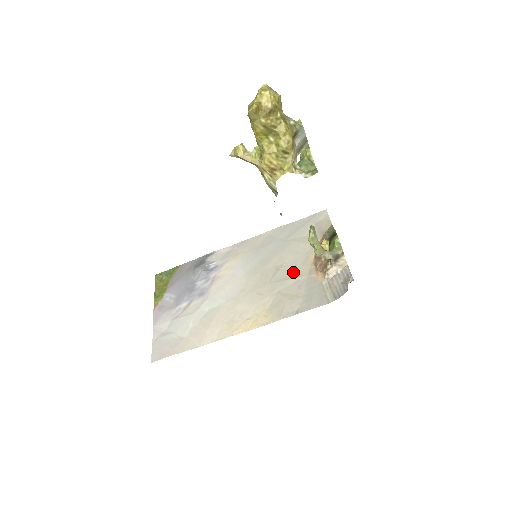
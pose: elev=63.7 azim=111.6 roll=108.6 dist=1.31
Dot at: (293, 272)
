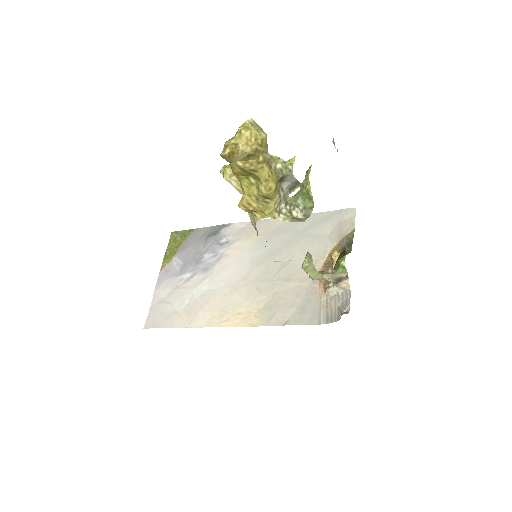
Dot at: (297, 274)
